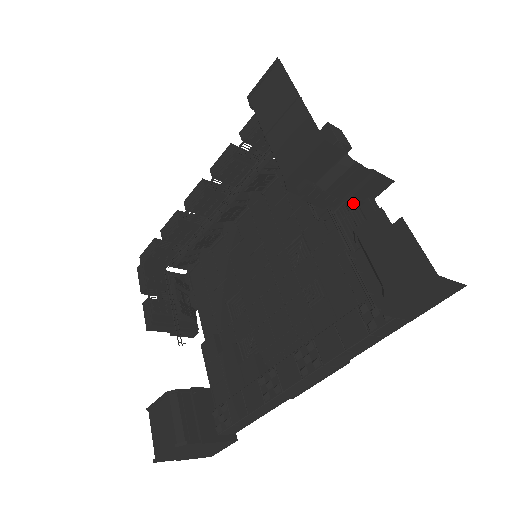
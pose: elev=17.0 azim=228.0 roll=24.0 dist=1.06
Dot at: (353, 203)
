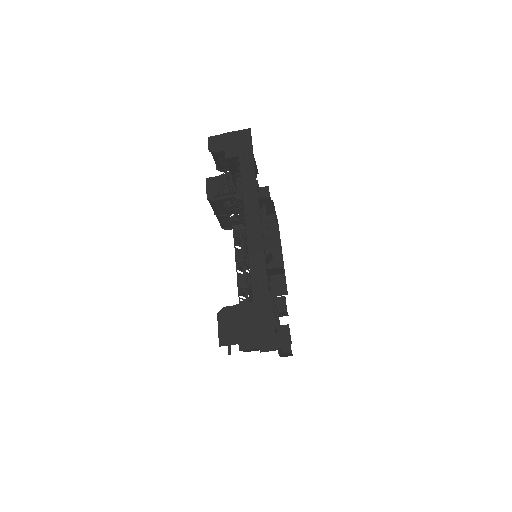
Dot at: (235, 180)
